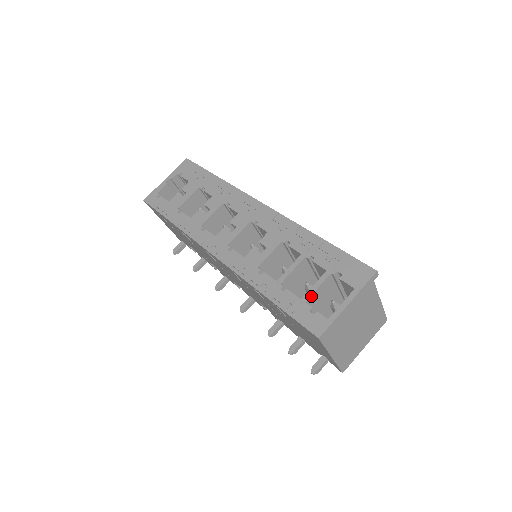
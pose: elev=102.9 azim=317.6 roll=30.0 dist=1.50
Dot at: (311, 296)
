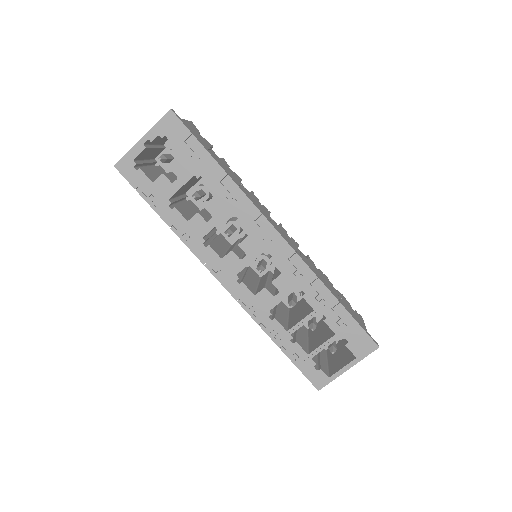
Dot at: (317, 353)
